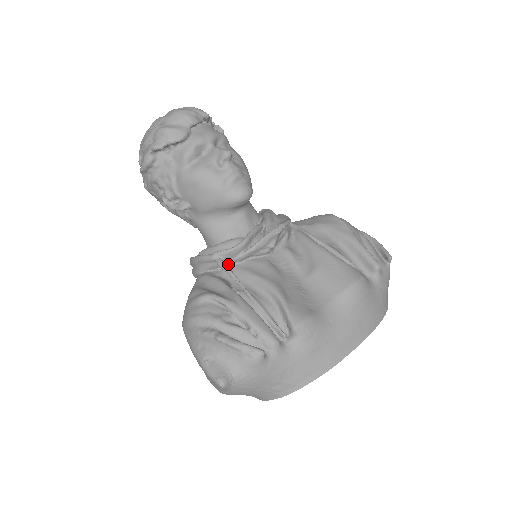
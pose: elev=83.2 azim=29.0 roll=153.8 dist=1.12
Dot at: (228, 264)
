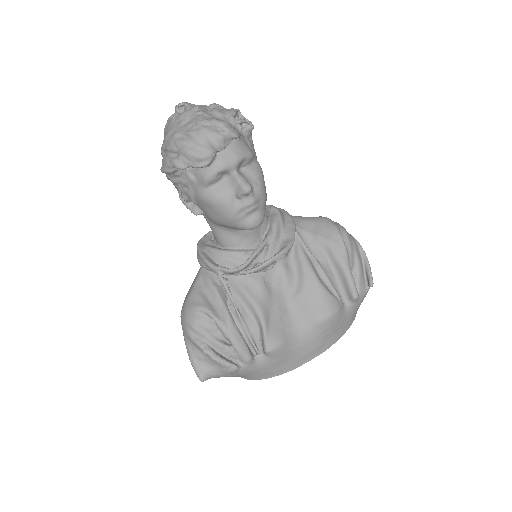
Dot at: (227, 281)
